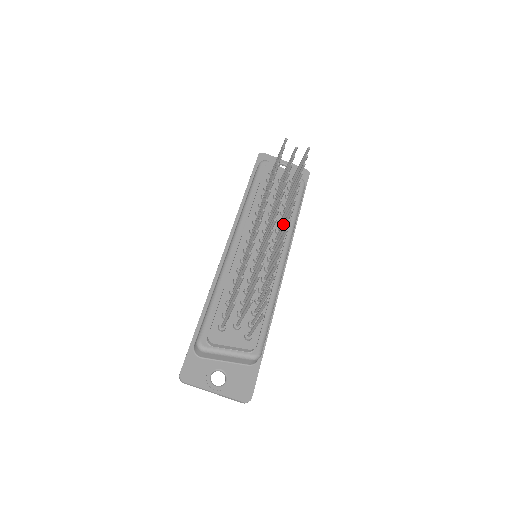
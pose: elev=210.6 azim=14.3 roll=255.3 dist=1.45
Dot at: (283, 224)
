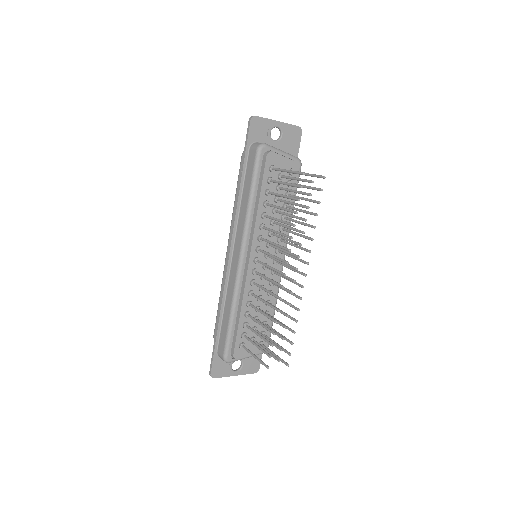
Dot at: (293, 258)
